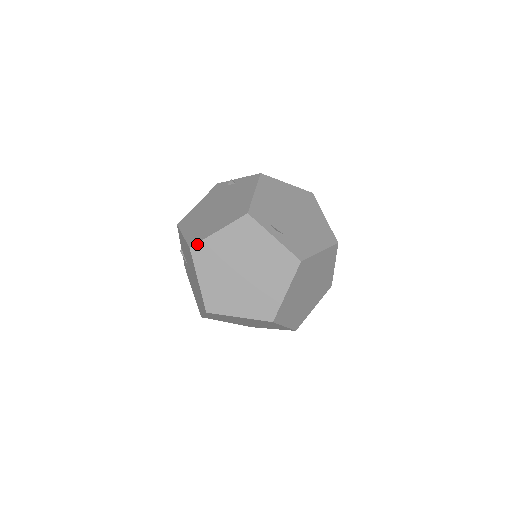
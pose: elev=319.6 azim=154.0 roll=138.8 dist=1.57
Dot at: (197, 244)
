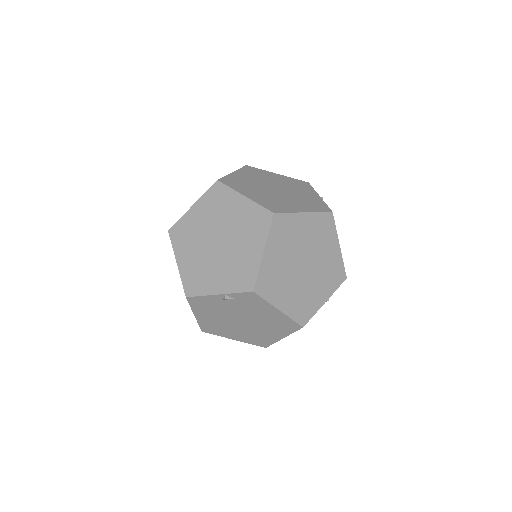
Dot at: (254, 168)
